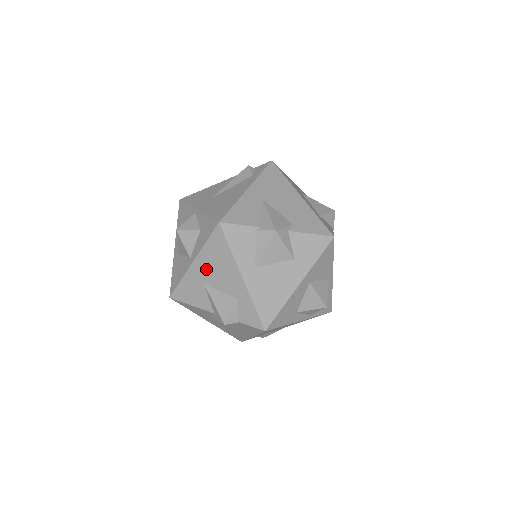
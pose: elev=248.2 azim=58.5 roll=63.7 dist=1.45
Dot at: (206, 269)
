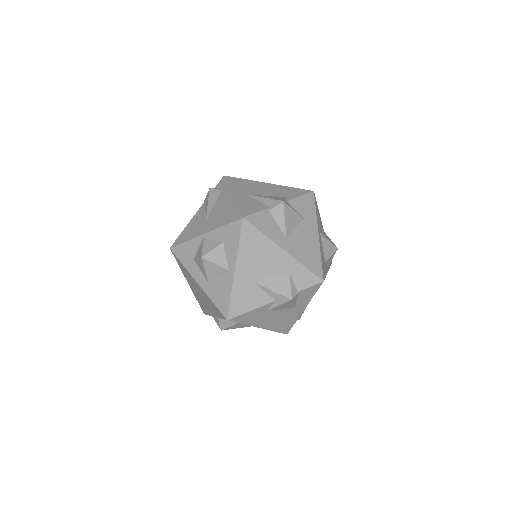
Dot at: (250, 267)
